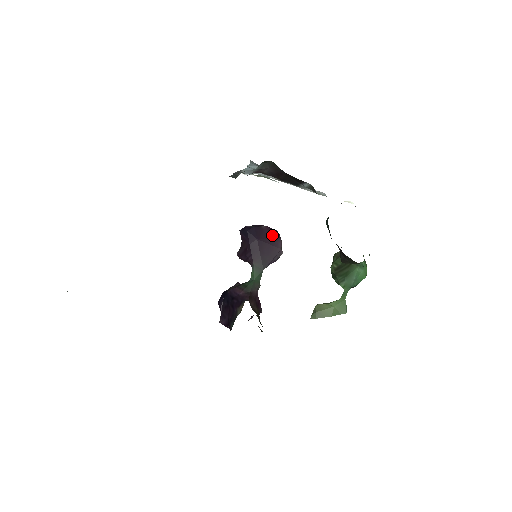
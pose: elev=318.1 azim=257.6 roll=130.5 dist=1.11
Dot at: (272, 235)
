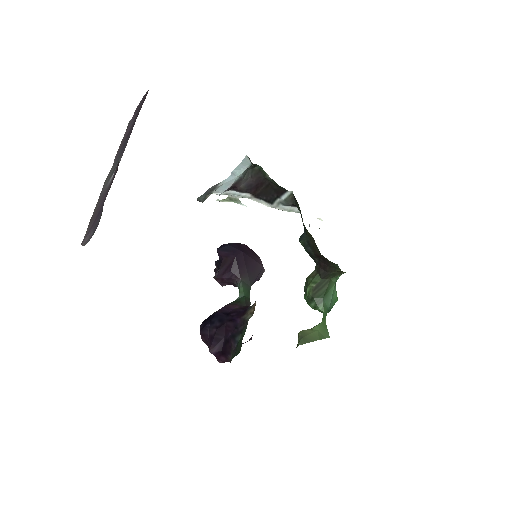
Dot at: (252, 252)
